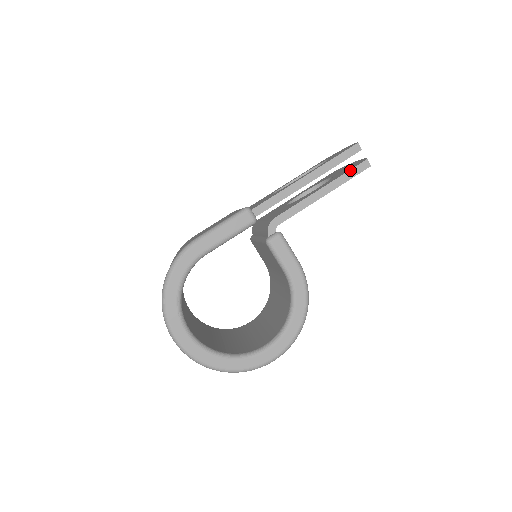
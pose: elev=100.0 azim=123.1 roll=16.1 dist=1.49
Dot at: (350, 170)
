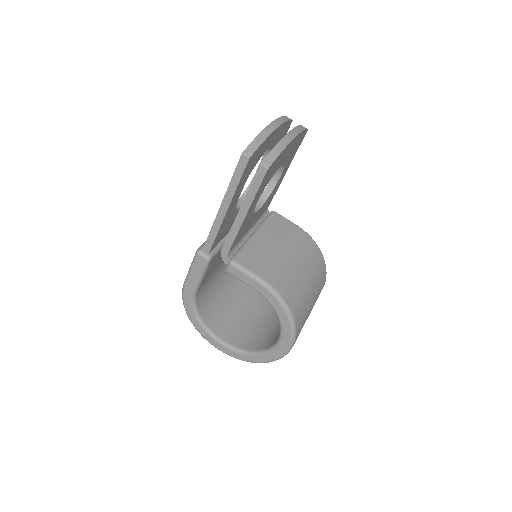
Dot at: (251, 183)
